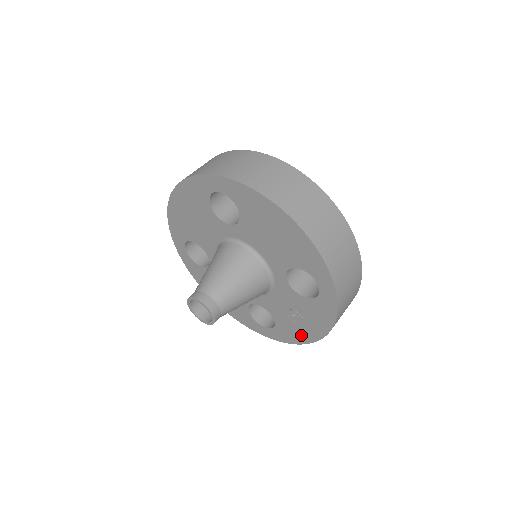
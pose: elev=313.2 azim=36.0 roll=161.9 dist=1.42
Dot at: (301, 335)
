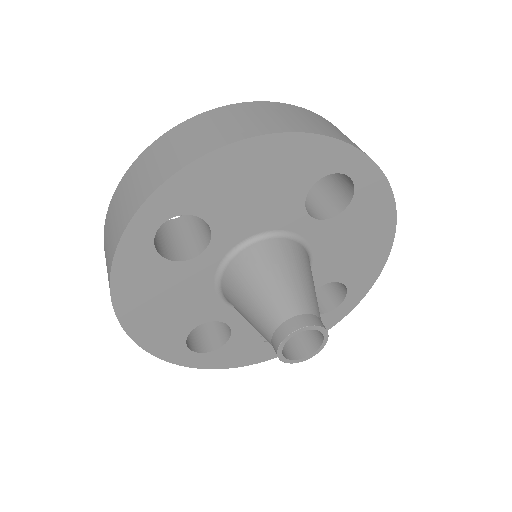
Dot at: (252, 356)
